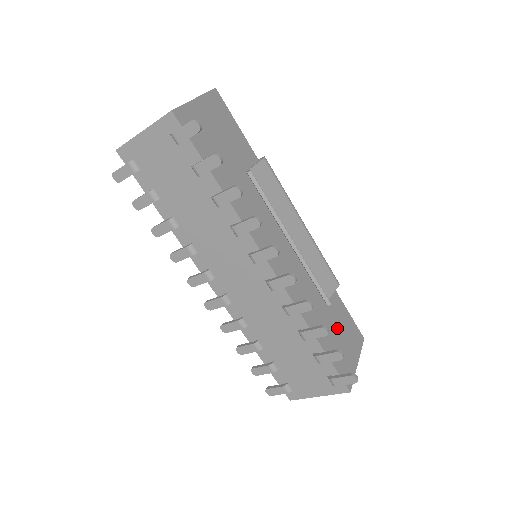
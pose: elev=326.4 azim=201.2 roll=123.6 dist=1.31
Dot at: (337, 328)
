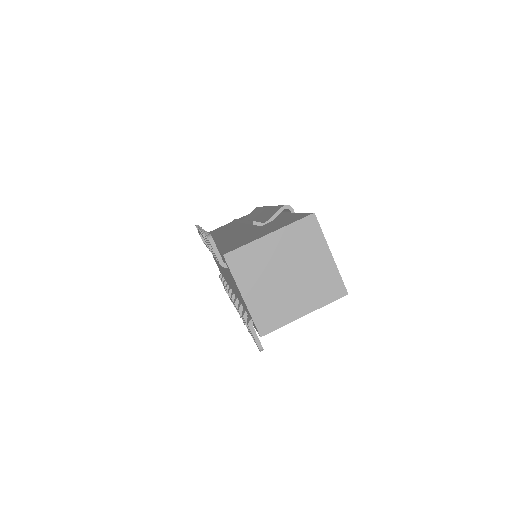
Dot at: occluded
